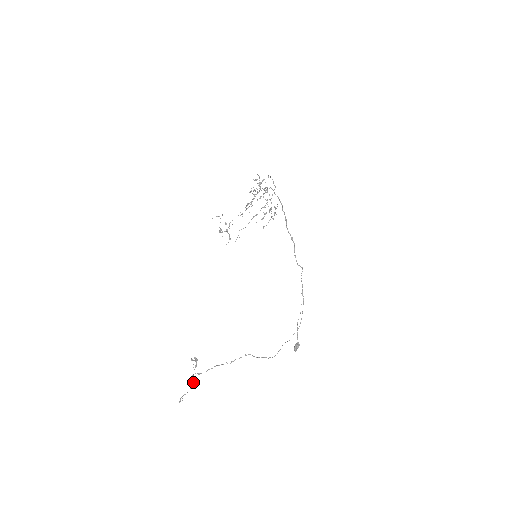
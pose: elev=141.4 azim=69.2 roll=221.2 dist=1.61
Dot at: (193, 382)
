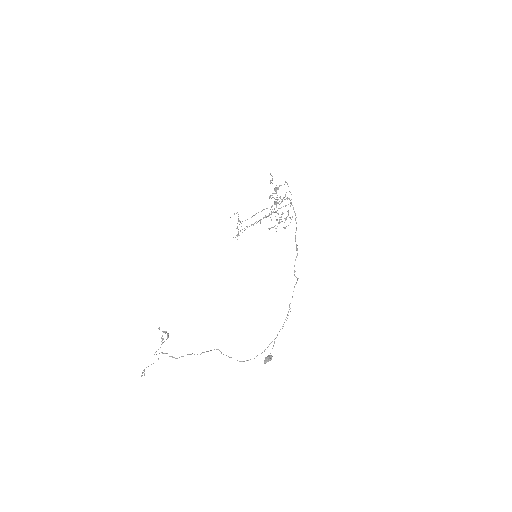
Dot at: (158, 358)
